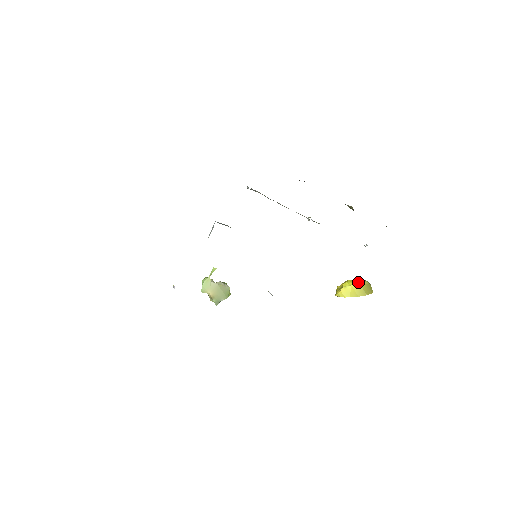
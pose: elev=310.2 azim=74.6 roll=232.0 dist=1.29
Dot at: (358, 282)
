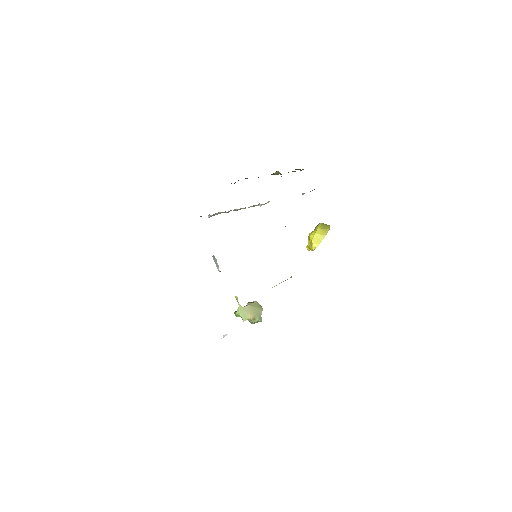
Dot at: (316, 229)
